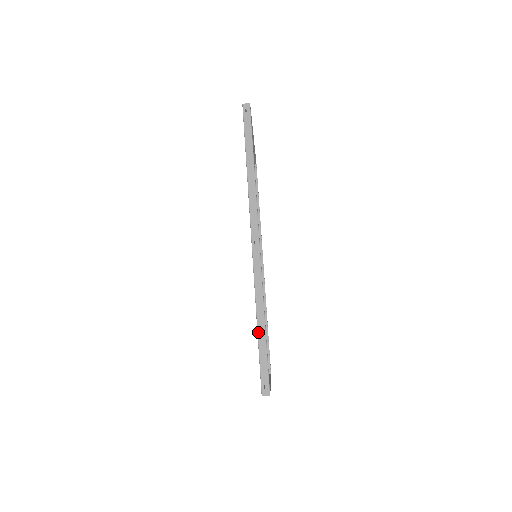
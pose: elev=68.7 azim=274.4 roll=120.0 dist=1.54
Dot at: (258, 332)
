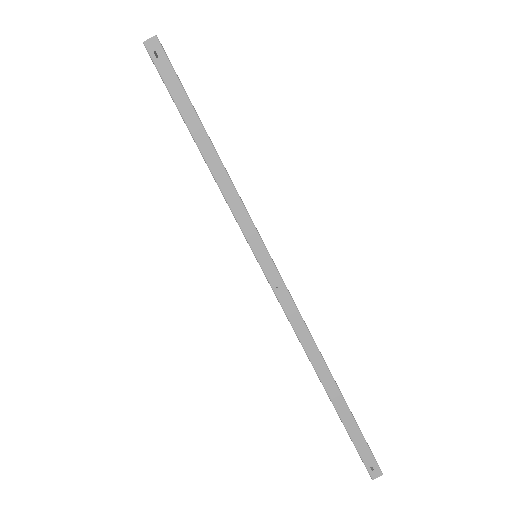
Dot at: (335, 407)
